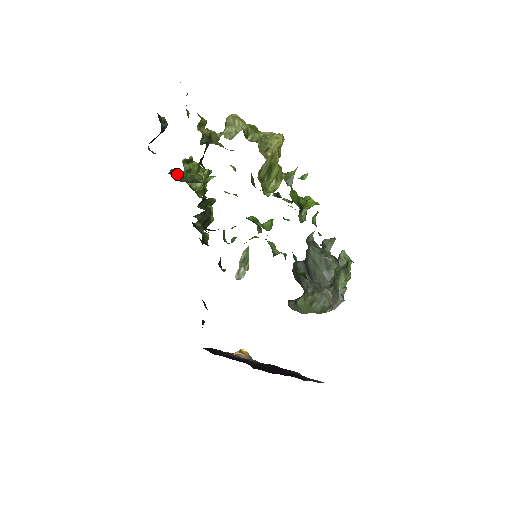
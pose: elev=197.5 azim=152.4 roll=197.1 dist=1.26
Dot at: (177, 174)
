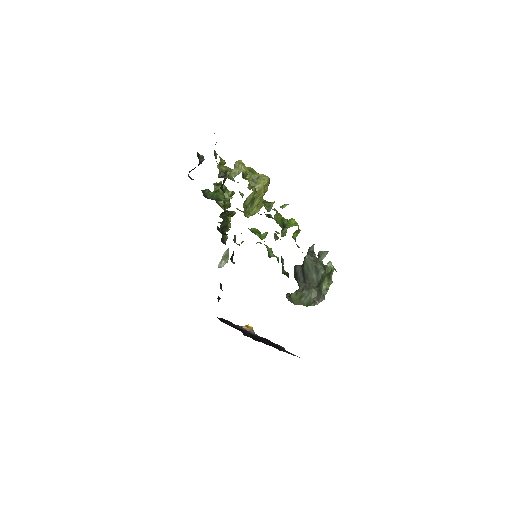
Dot at: (207, 193)
